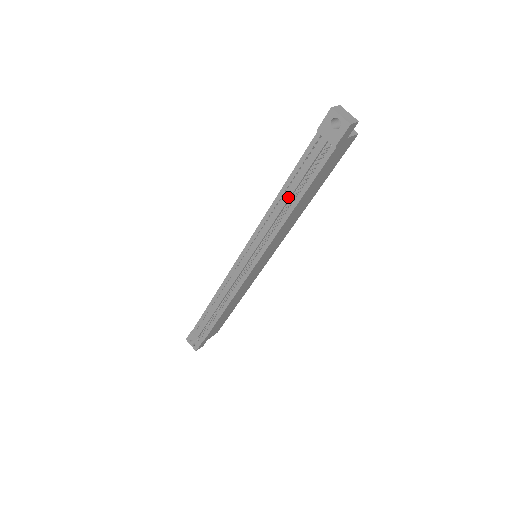
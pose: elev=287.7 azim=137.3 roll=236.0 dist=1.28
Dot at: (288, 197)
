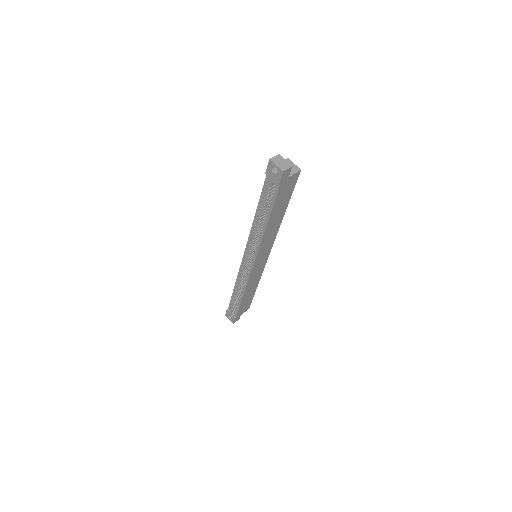
Dot at: occluded
